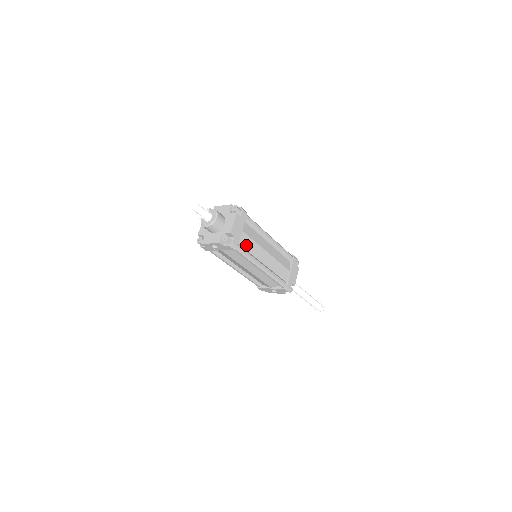
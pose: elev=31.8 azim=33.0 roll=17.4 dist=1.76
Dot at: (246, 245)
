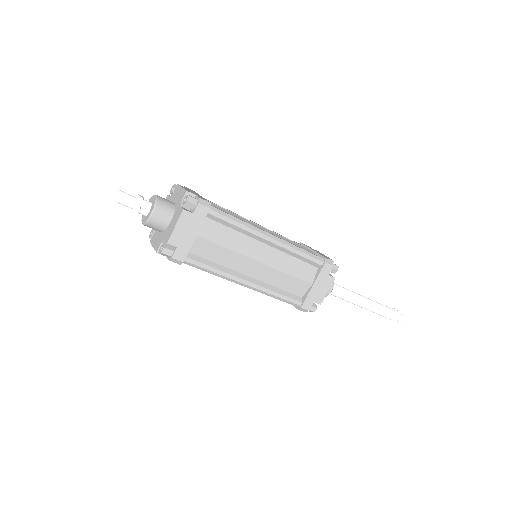
Dot at: (210, 254)
